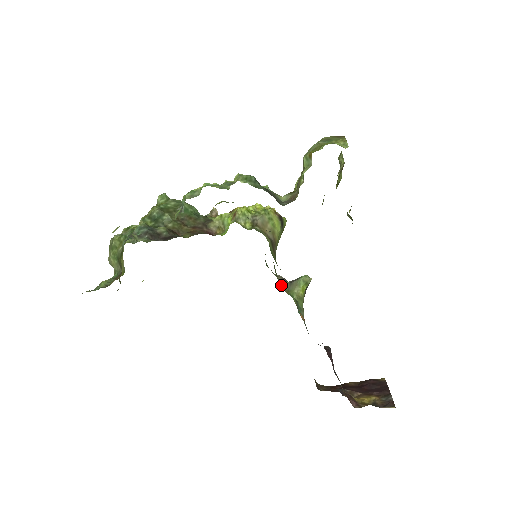
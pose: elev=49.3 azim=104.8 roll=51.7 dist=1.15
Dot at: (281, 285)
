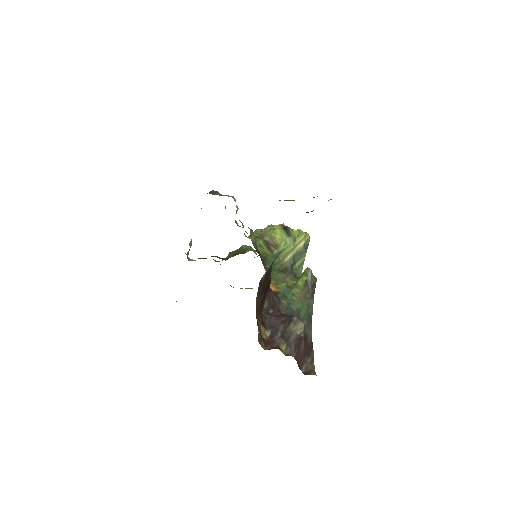
Dot at: (290, 282)
